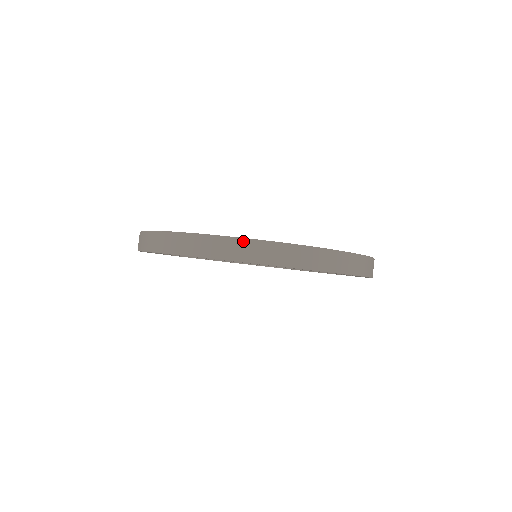
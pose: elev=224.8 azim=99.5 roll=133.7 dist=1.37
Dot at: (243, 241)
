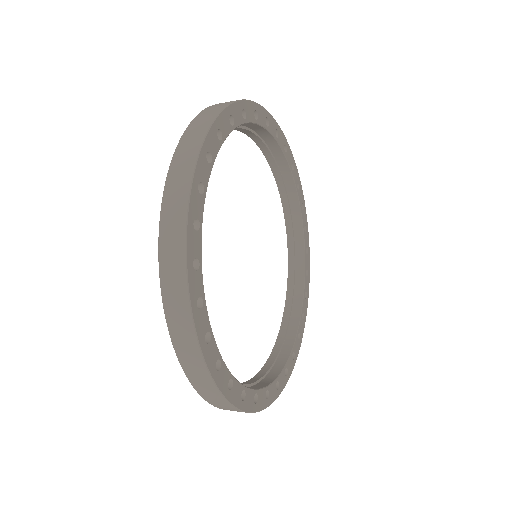
Dot at: (237, 410)
